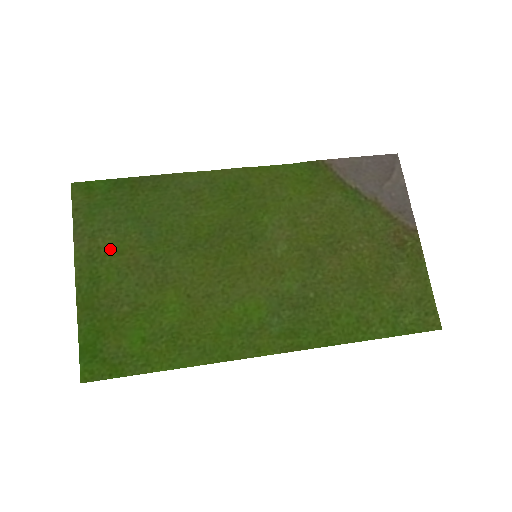
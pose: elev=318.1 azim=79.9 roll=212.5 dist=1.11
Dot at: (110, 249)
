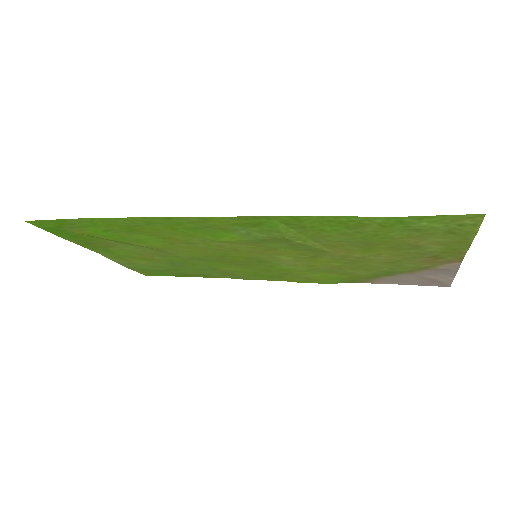
Dot at: (137, 260)
